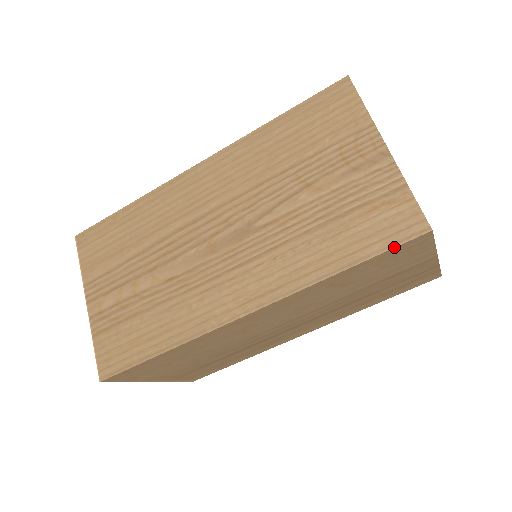
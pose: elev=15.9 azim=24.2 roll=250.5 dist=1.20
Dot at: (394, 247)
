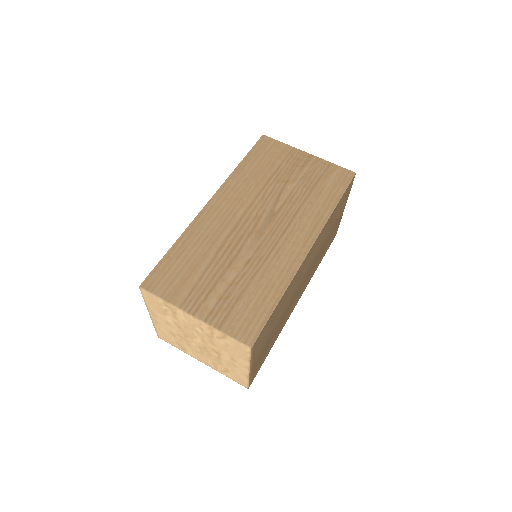
Dot at: (348, 185)
